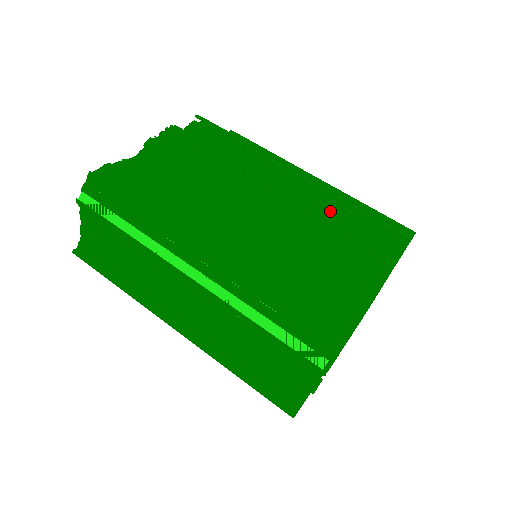
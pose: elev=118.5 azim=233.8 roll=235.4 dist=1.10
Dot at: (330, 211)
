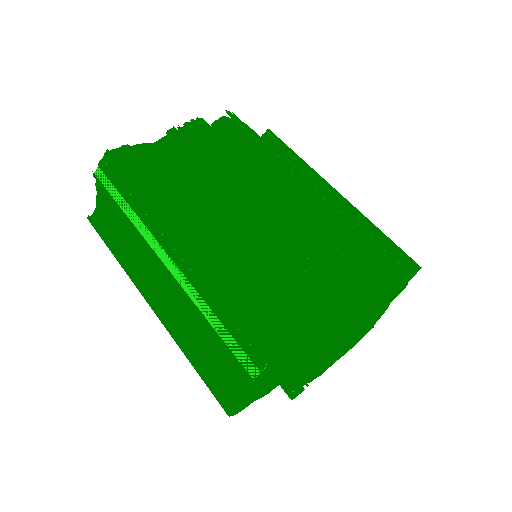
Dot at: (324, 229)
